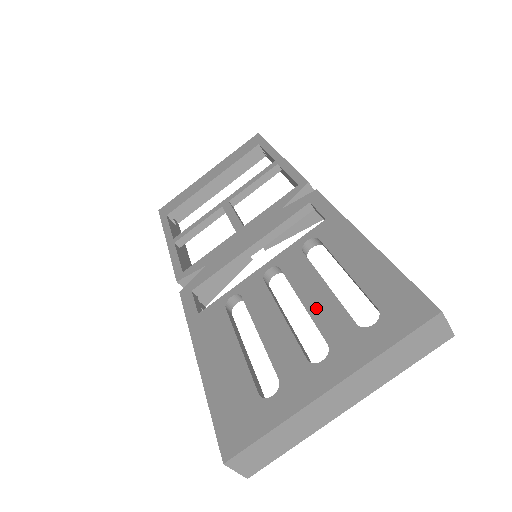
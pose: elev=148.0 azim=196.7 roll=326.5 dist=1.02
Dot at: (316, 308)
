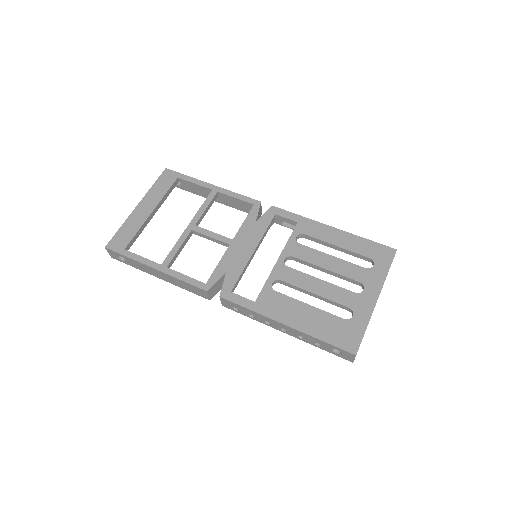
Dot at: (338, 269)
